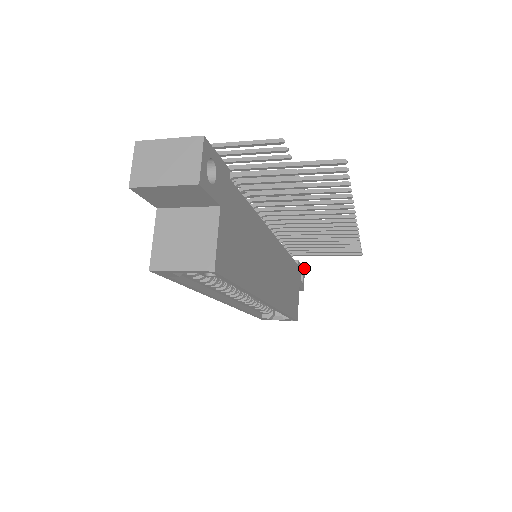
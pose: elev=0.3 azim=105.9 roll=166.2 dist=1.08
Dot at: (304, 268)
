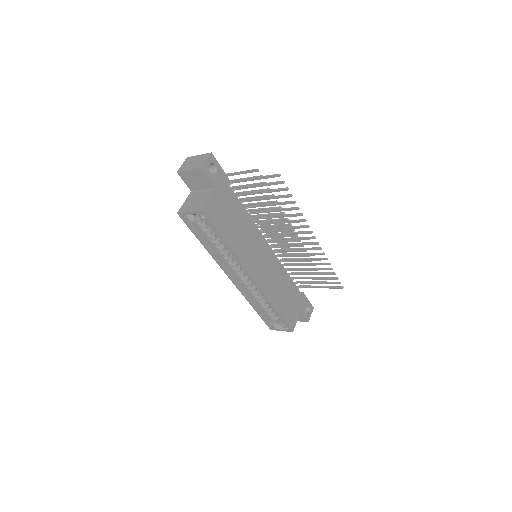
Dot at: (313, 307)
